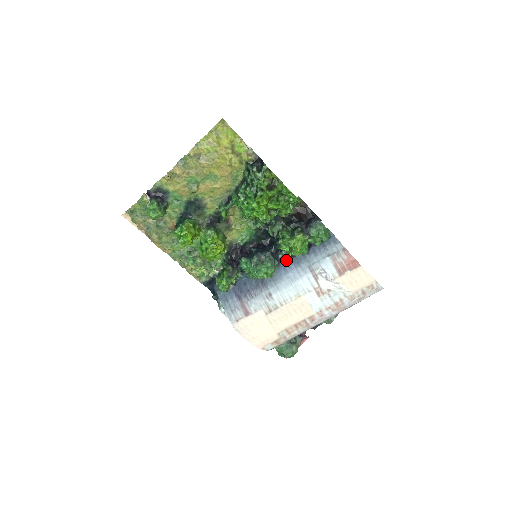
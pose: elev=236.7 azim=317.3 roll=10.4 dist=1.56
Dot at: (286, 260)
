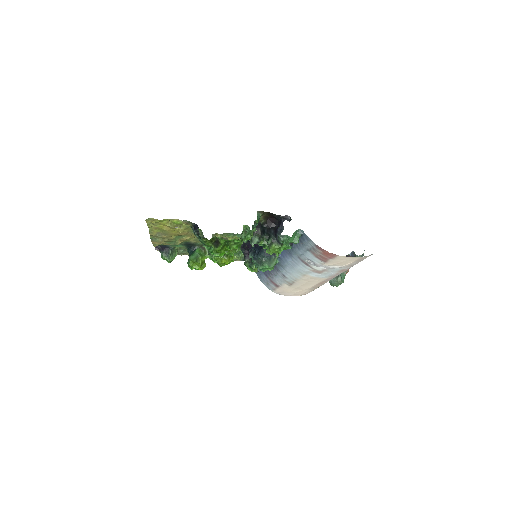
Dot at: occluded
